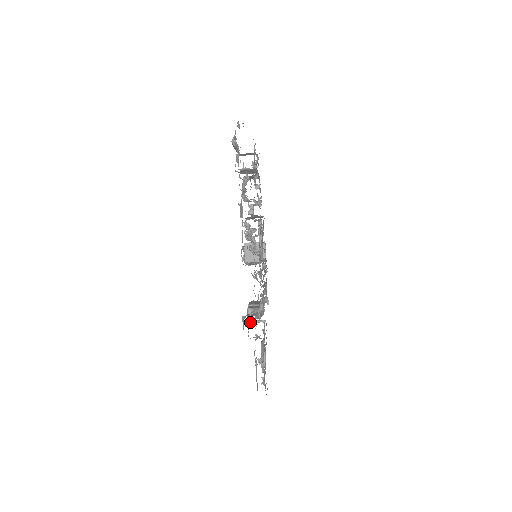
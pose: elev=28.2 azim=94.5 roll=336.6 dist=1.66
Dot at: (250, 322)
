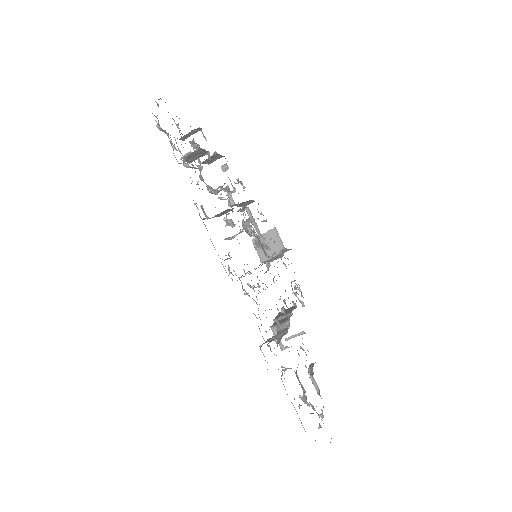
Dot at: (281, 344)
